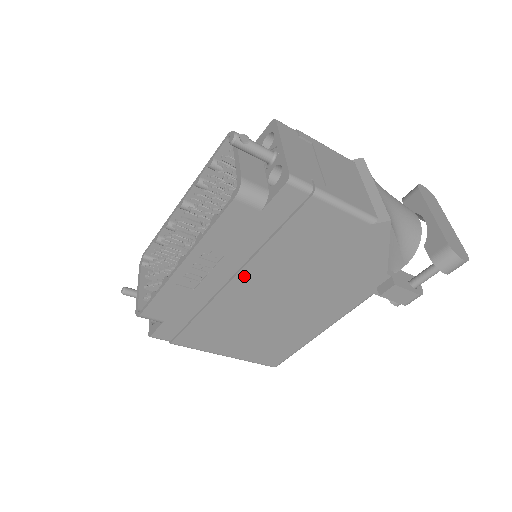
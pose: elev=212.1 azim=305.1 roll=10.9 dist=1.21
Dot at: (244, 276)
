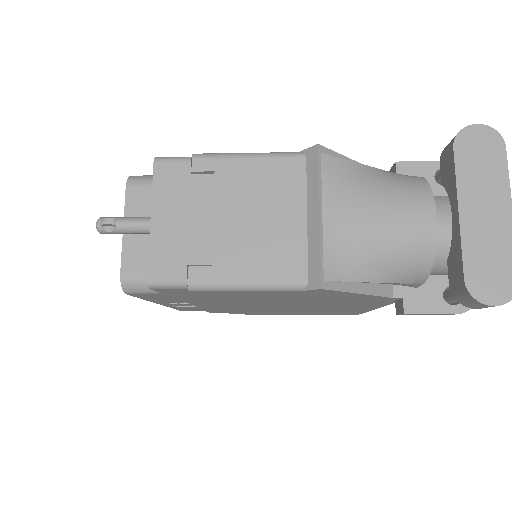
Dot at: (223, 305)
